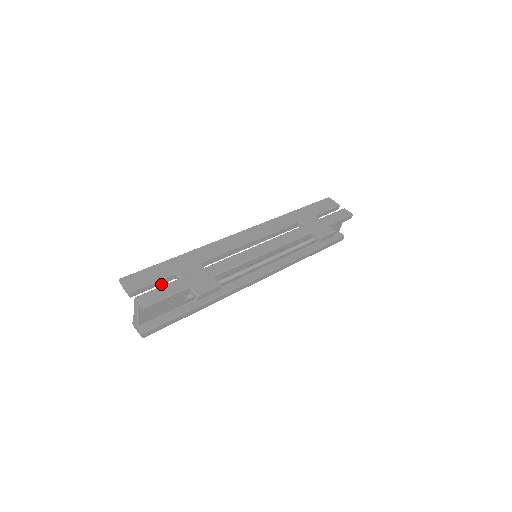
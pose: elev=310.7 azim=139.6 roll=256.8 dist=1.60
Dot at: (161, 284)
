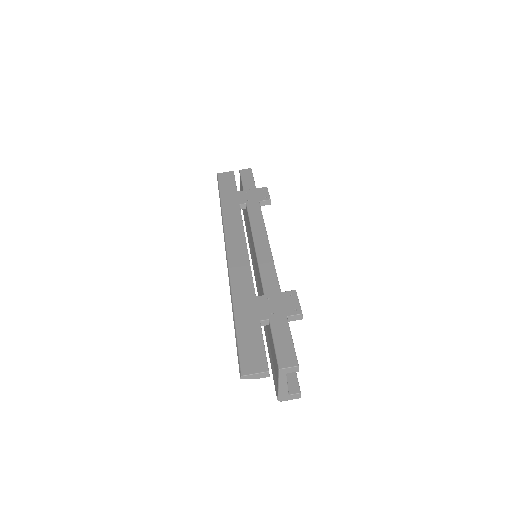
Dot at: occluded
